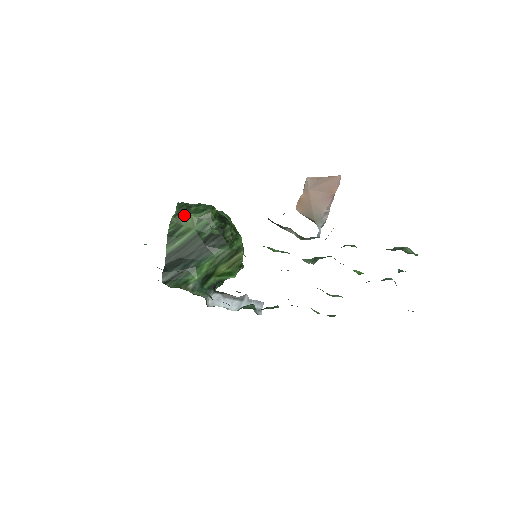
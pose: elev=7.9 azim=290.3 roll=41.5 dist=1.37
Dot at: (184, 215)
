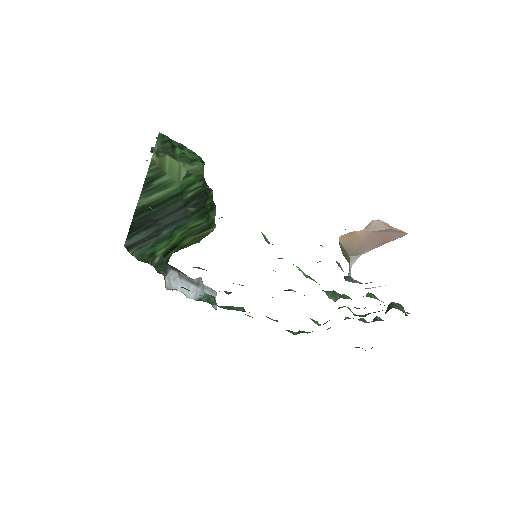
Dot at: (172, 160)
